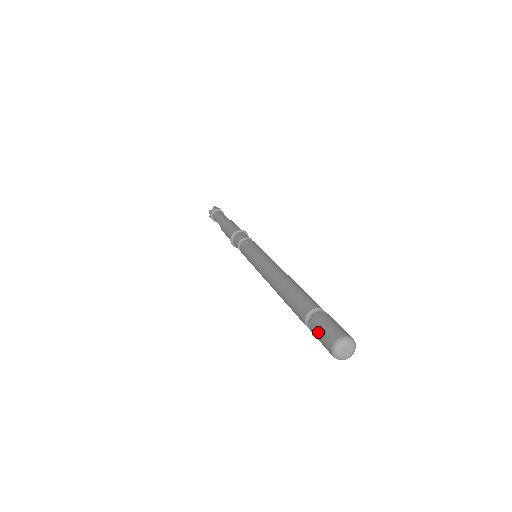
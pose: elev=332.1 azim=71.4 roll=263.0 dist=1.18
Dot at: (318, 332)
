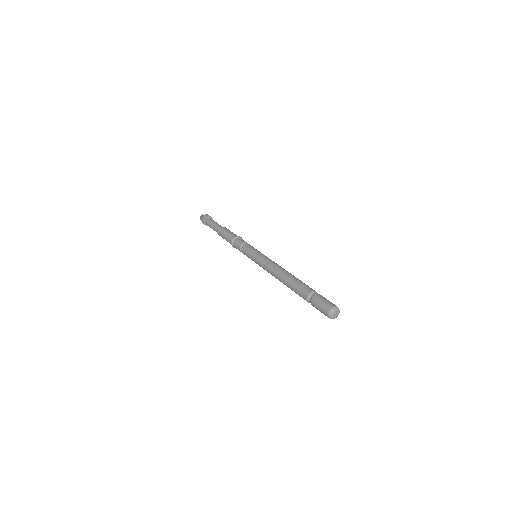
Dot at: (318, 308)
